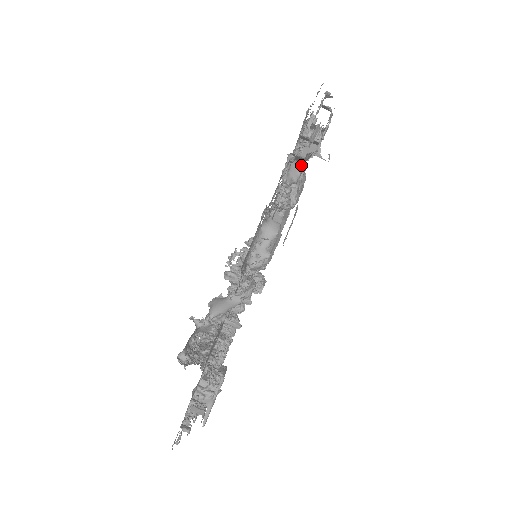
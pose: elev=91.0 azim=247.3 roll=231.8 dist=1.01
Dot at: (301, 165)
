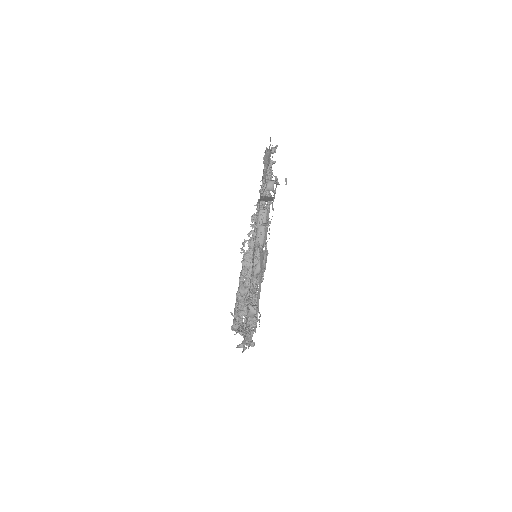
Dot at: occluded
